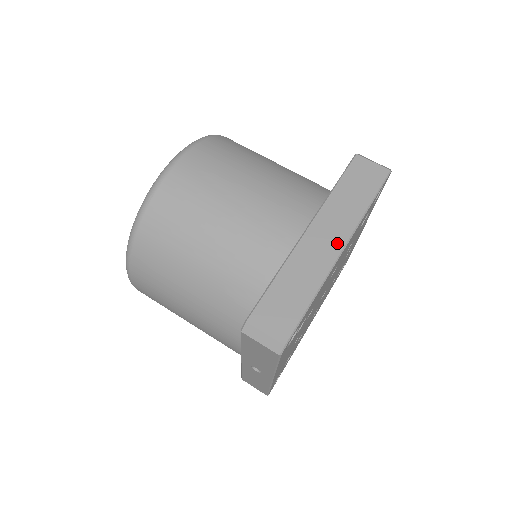
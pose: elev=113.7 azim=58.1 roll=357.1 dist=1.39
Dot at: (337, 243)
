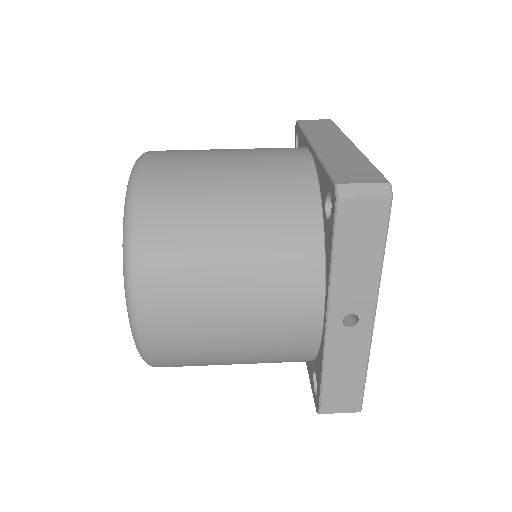
Dot at: (345, 143)
